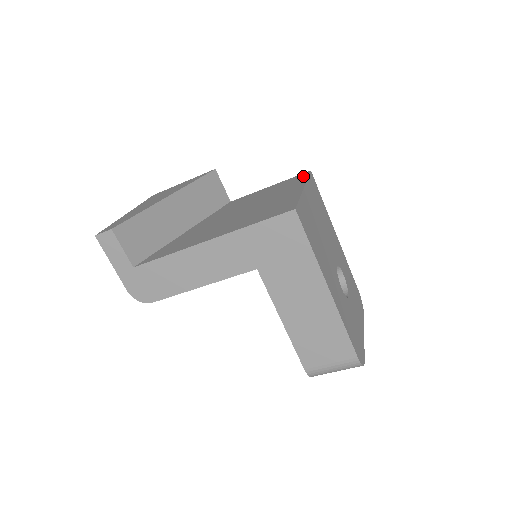
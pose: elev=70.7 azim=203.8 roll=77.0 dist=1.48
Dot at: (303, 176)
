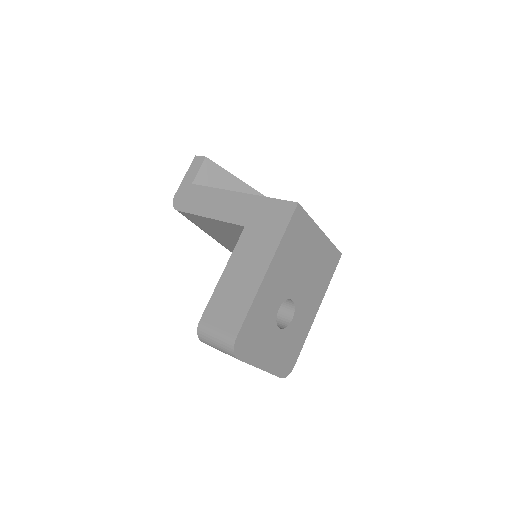
Dot at: occluded
